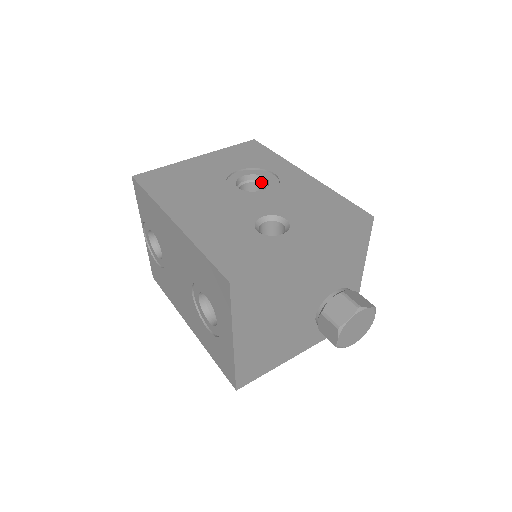
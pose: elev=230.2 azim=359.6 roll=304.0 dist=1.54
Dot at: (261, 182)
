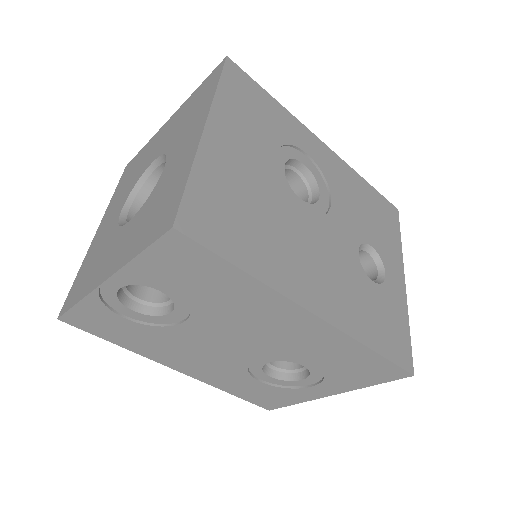
Dot at: (292, 168)
